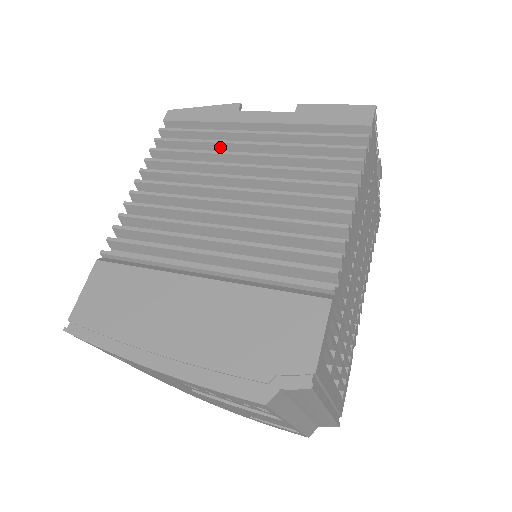
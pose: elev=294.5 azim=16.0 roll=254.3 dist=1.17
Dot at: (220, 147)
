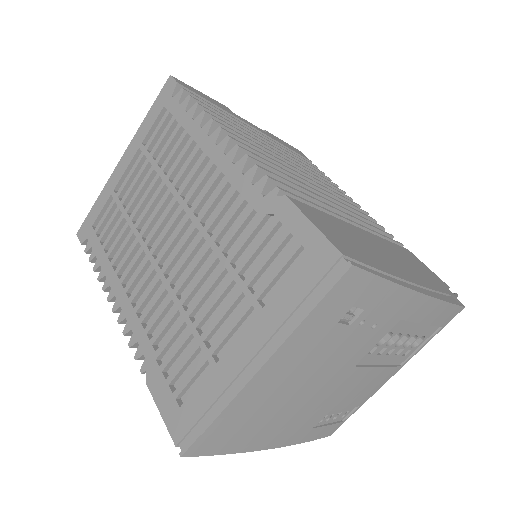
Dot at: occluded
